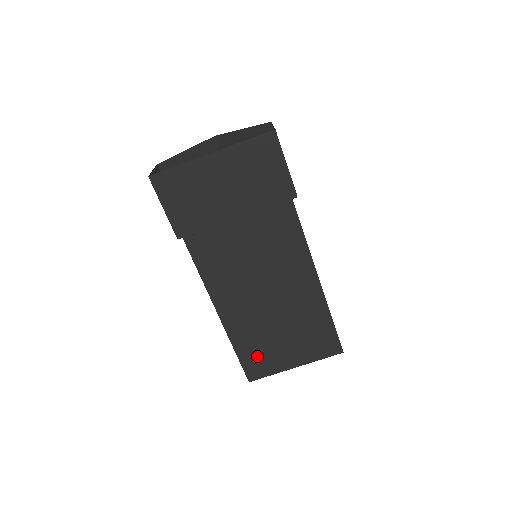
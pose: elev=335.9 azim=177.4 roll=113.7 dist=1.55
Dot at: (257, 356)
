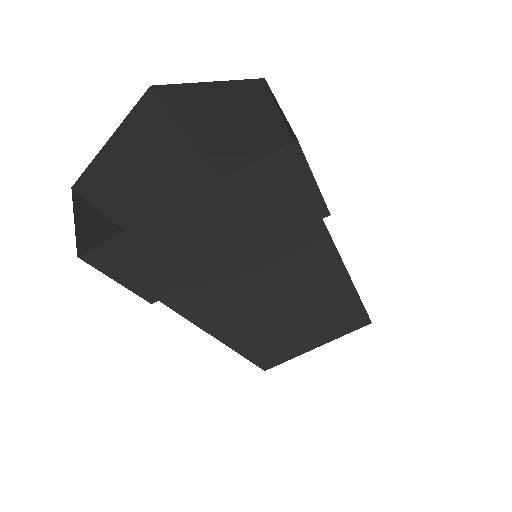
Dot at: (273, 354)
